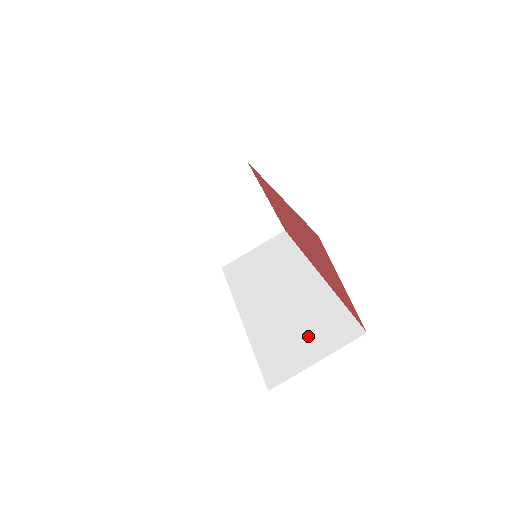
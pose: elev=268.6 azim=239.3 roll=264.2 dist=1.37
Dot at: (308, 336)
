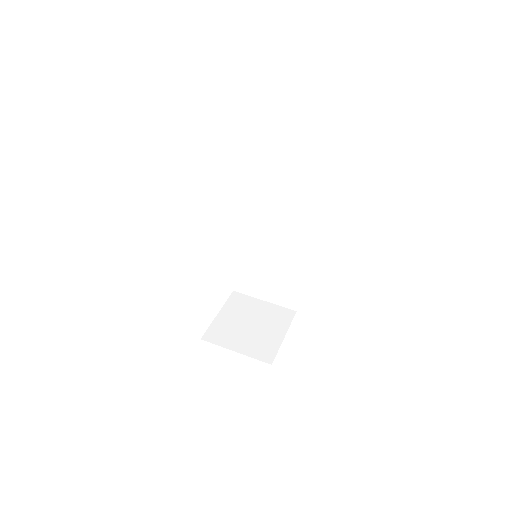
Dot at: occluded
